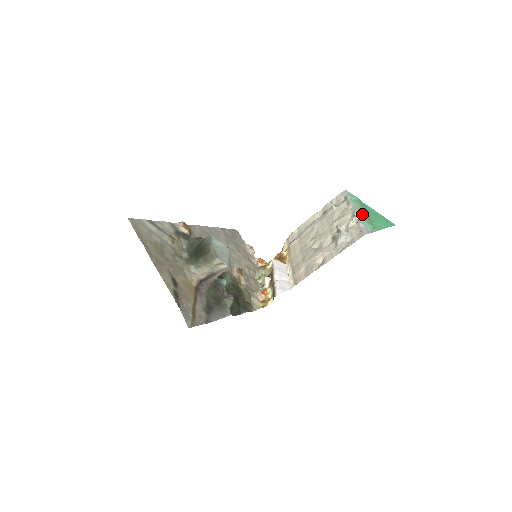
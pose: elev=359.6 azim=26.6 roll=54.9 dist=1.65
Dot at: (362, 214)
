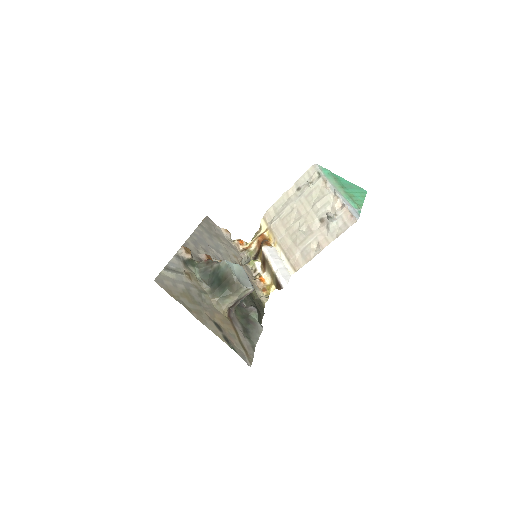
Dot at: (342, 192)
